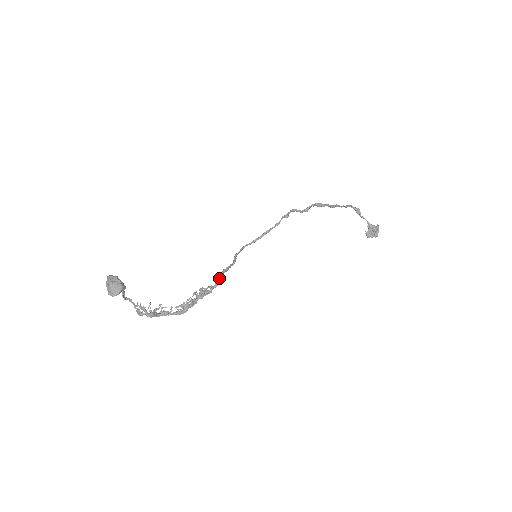
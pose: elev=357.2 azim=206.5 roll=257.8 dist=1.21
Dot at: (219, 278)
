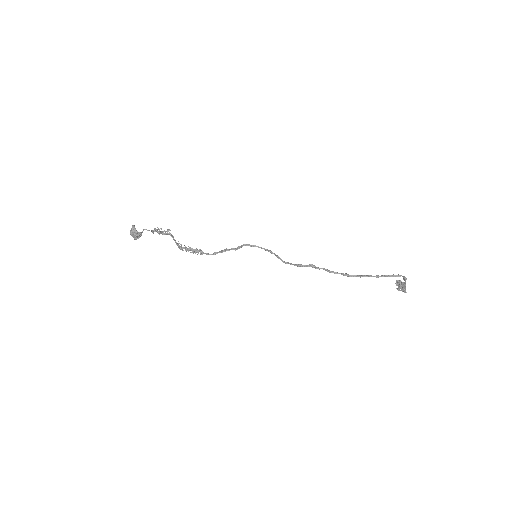
Dot at: occluded
